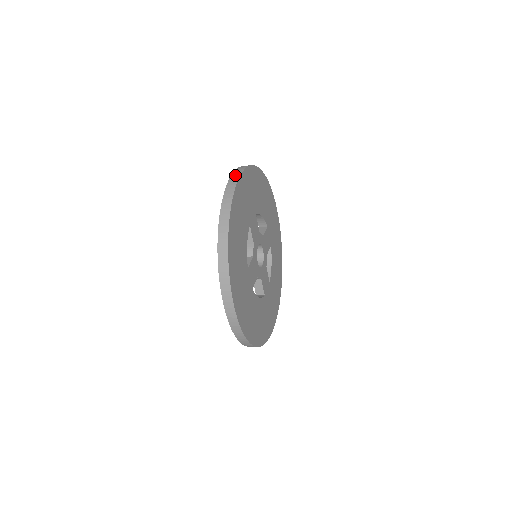
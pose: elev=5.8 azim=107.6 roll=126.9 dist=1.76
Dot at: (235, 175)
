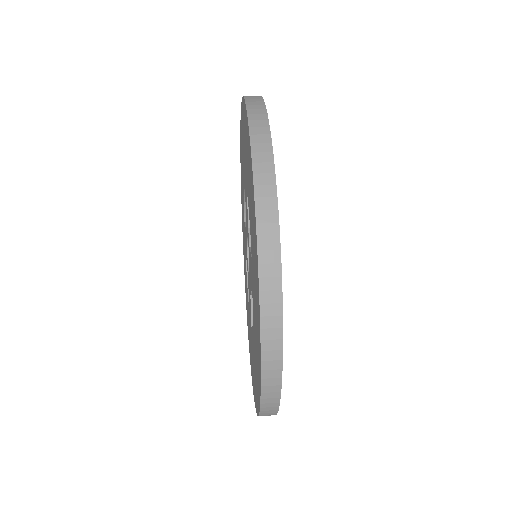
Dot at: (271, 340)
